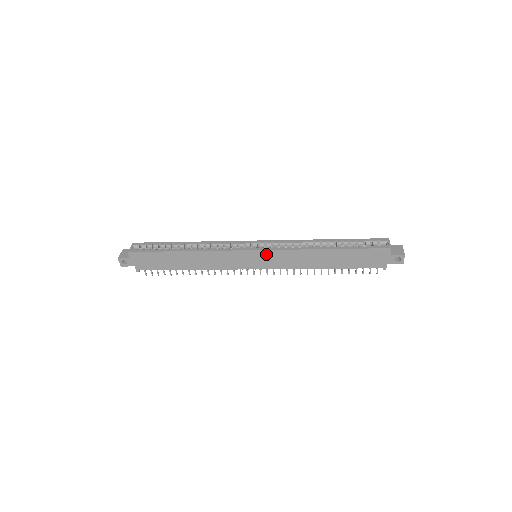
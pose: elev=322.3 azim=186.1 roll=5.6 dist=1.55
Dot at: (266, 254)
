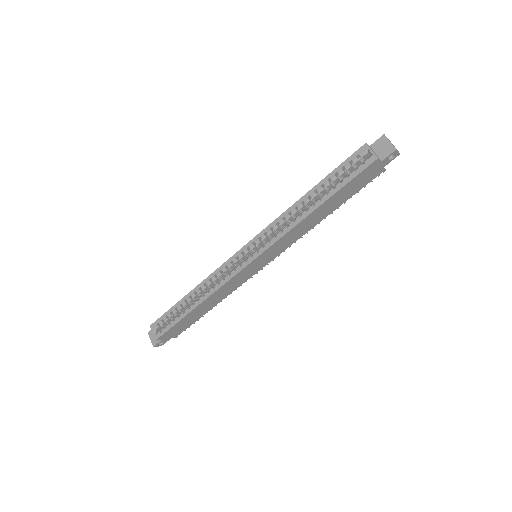
Dot at: (264, 254)
